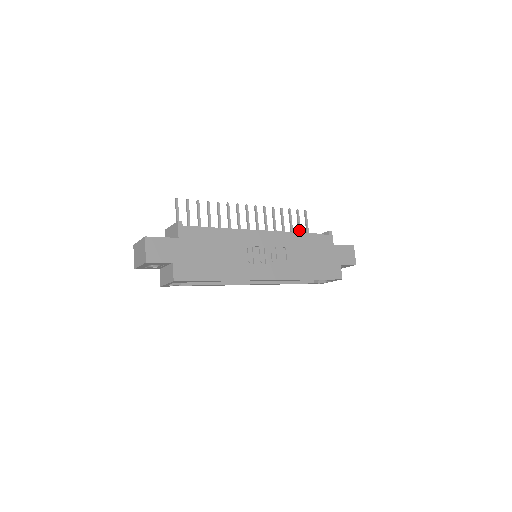
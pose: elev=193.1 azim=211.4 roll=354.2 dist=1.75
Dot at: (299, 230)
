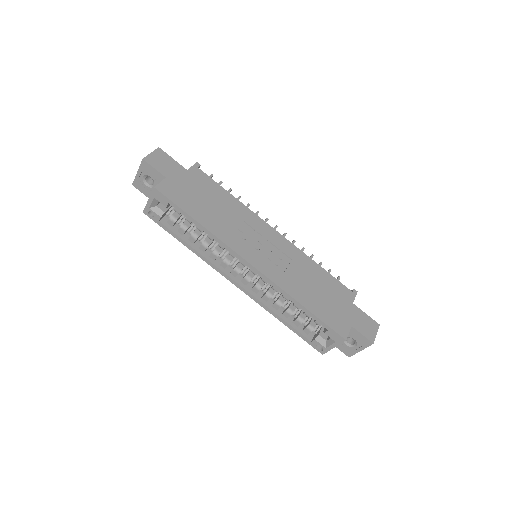
Dot at: occluded
